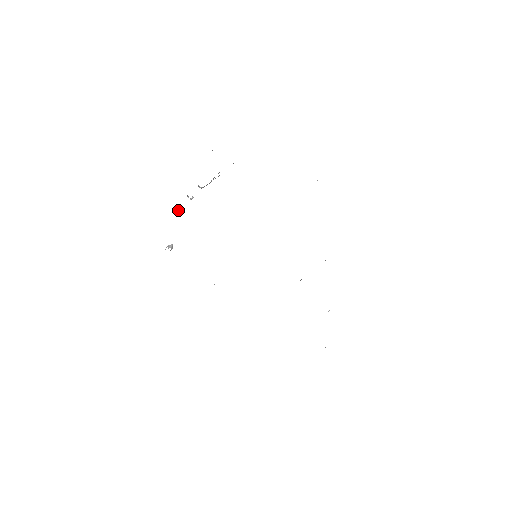
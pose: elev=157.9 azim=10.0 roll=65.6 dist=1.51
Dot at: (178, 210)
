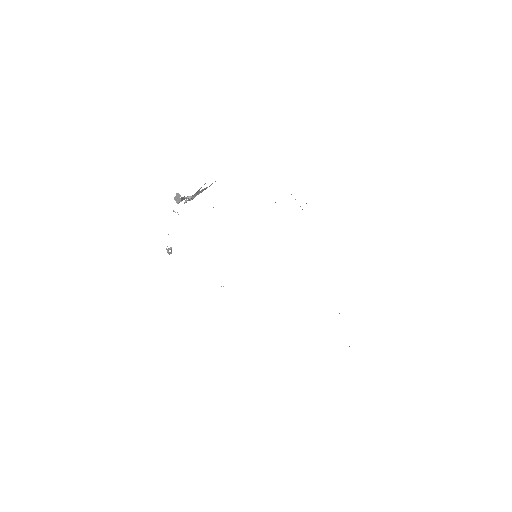
Dot at: occluded
